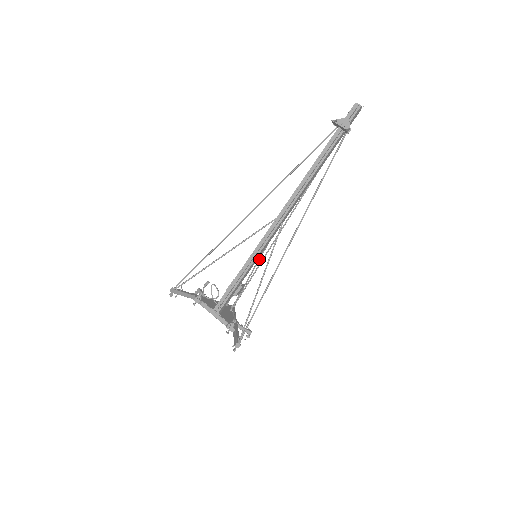
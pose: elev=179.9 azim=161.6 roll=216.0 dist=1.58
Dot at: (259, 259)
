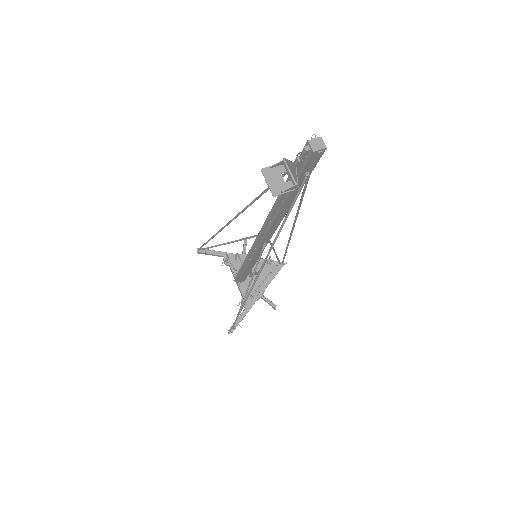
Dot at: occluded
